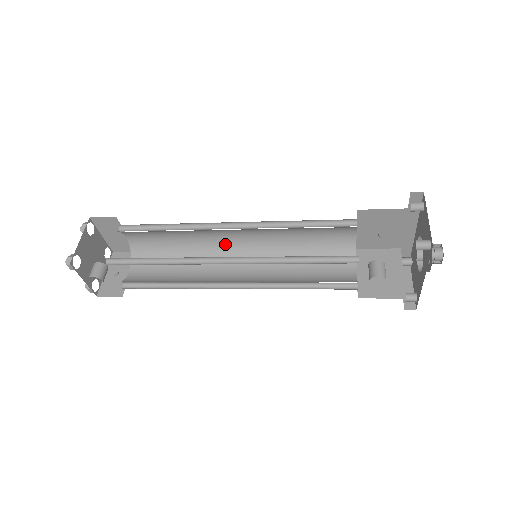
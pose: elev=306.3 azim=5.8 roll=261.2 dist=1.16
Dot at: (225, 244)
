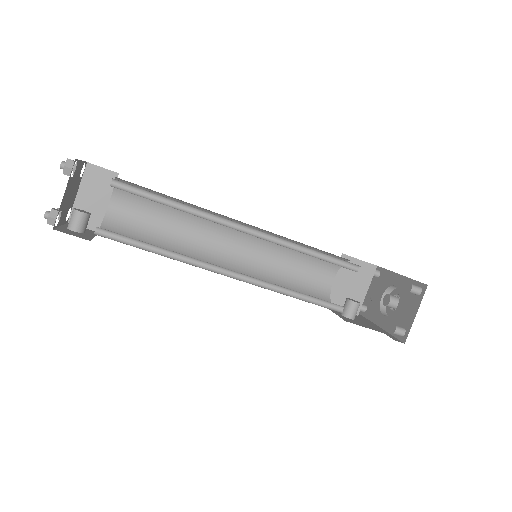
Dot at: occluded
